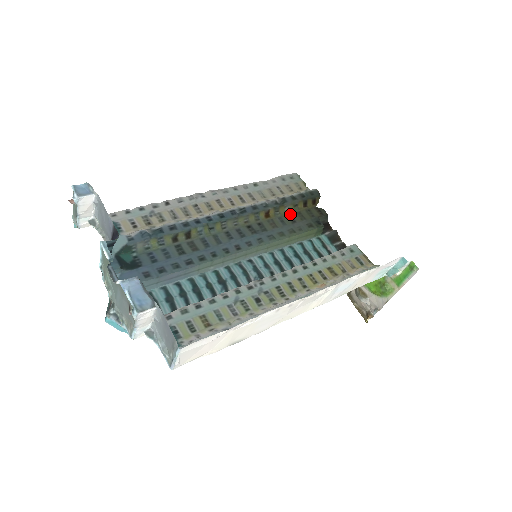
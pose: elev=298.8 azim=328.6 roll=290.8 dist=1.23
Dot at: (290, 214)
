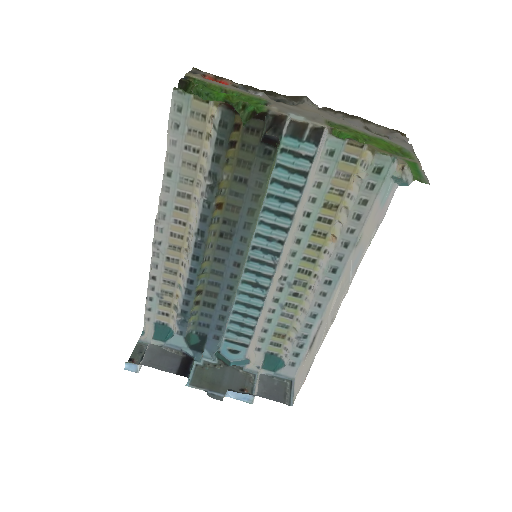
Dot at: (233, 176)
